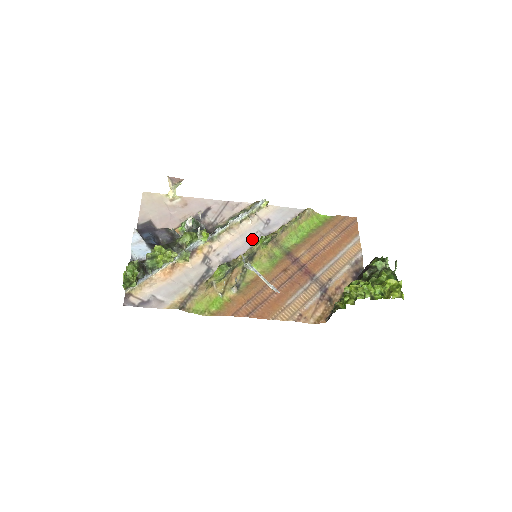
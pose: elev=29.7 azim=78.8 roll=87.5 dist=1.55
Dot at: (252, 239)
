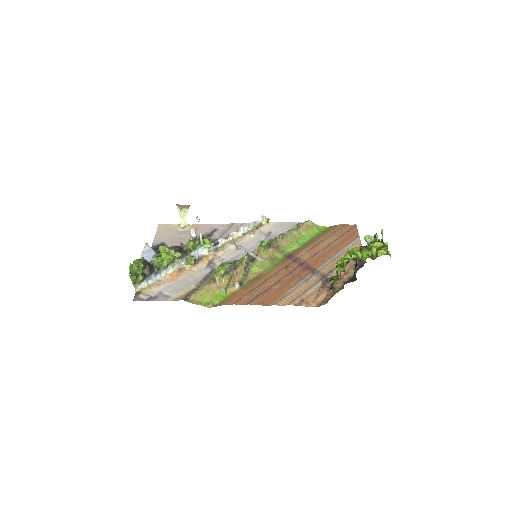
Dot at: (254, 247)
